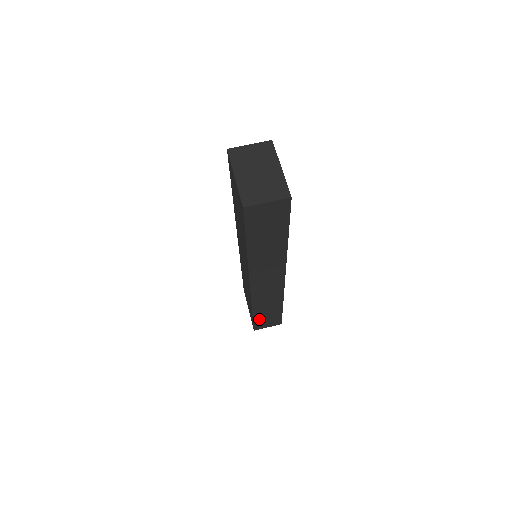
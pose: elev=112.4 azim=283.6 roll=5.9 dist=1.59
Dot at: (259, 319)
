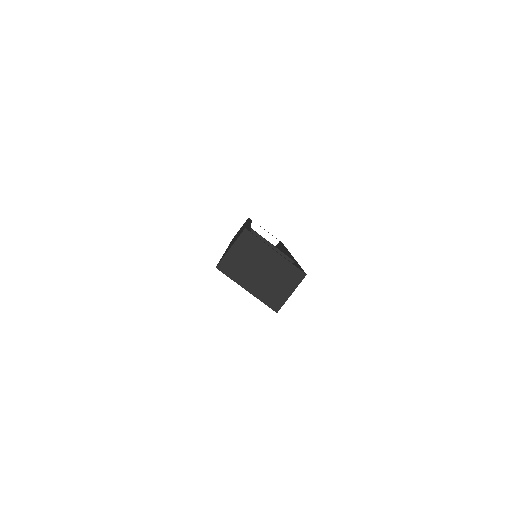
Dot at: occluded
